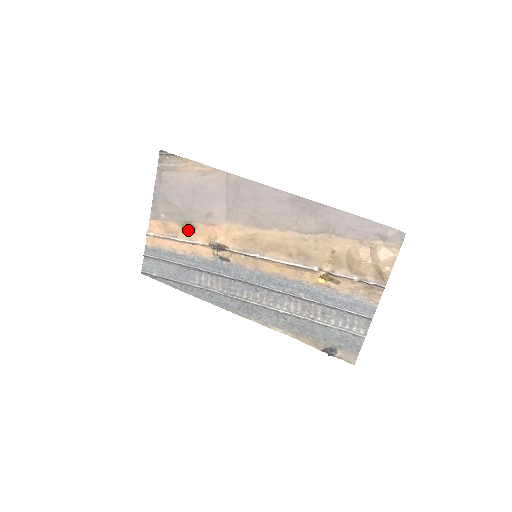
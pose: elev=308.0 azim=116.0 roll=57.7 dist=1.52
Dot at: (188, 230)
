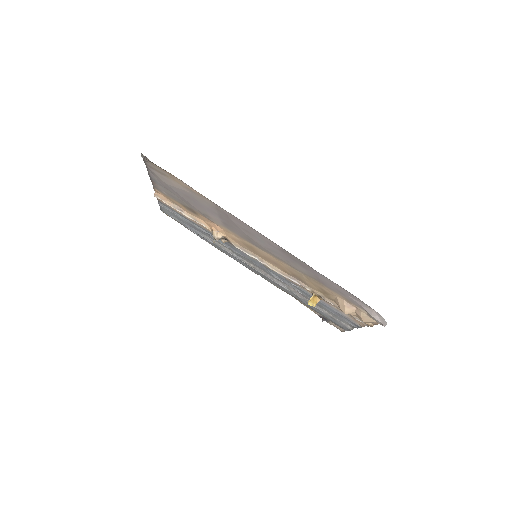
Dot at: (191, 212)
